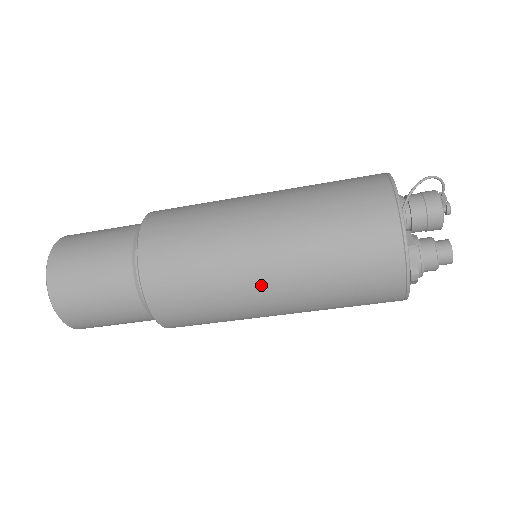
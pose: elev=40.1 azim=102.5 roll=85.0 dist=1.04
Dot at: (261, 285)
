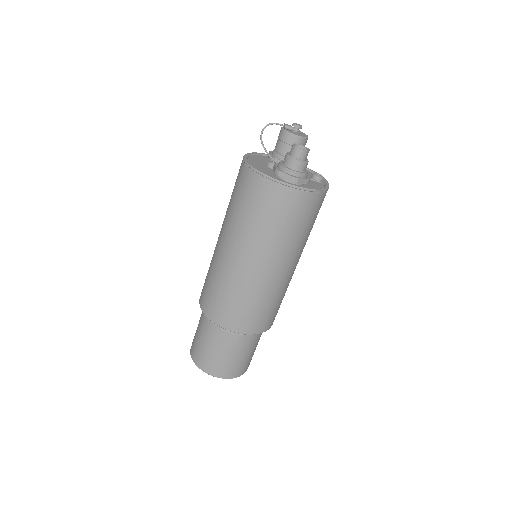
Dot at: (248, 267)
